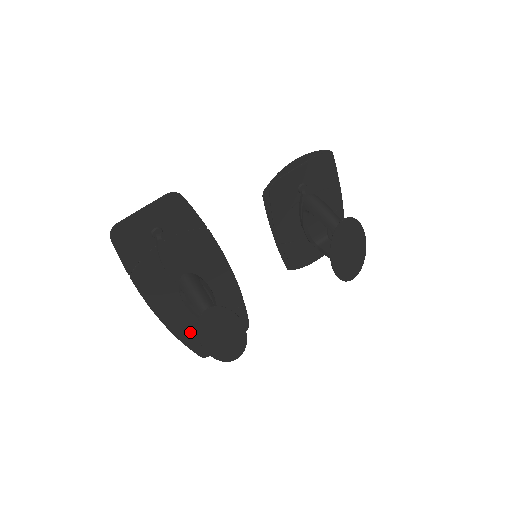
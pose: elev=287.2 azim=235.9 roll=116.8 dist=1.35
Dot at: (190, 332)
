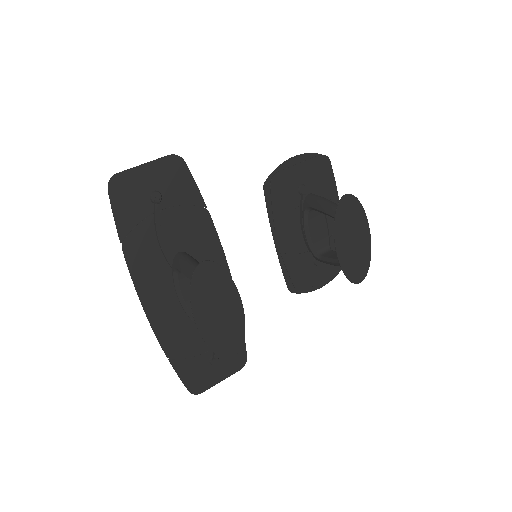
Dot at: (179, 348)
